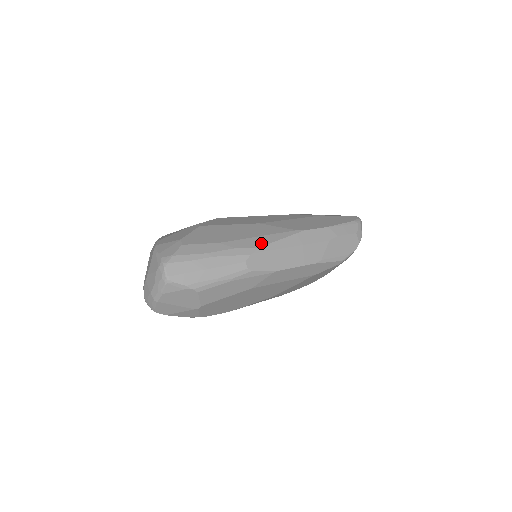
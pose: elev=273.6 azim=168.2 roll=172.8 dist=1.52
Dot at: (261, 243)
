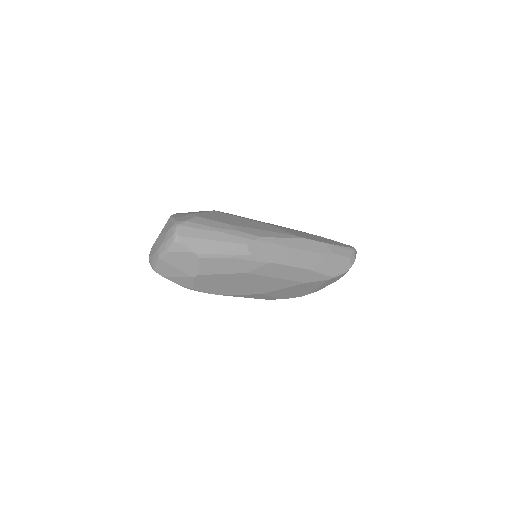
Dot at: (265, 235)
